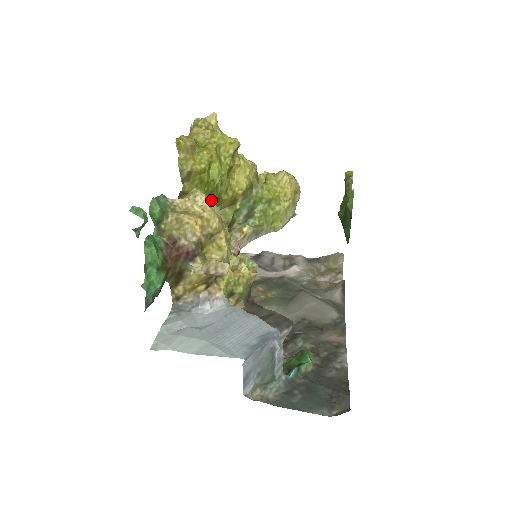
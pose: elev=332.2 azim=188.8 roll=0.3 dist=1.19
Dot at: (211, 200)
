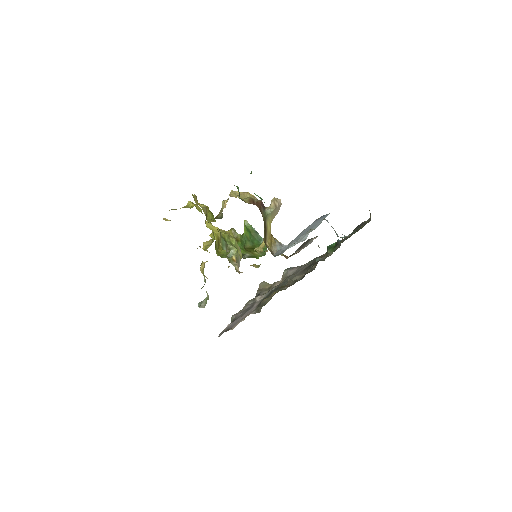
Dot at: occluded
